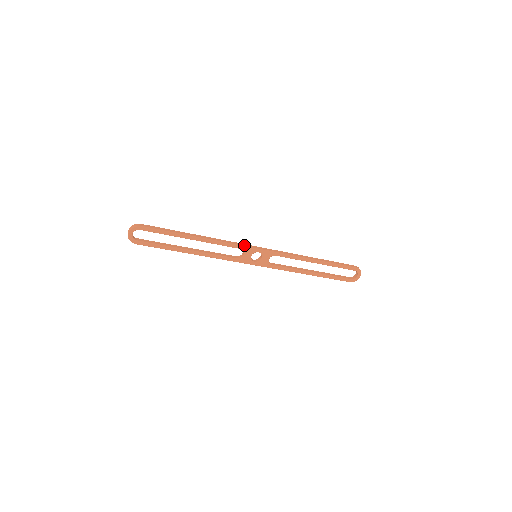
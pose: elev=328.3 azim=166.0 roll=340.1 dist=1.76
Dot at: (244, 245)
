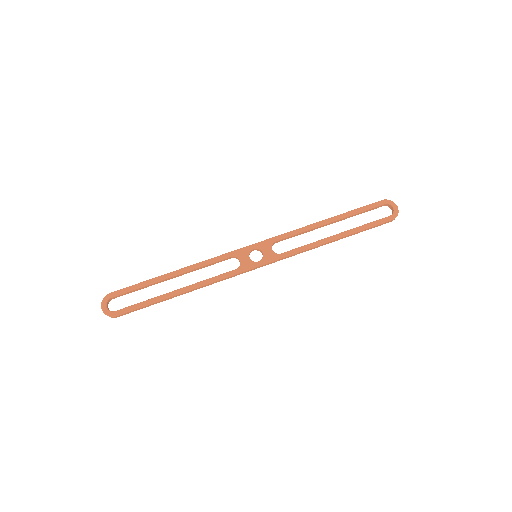
Dot at: (232, 251)
